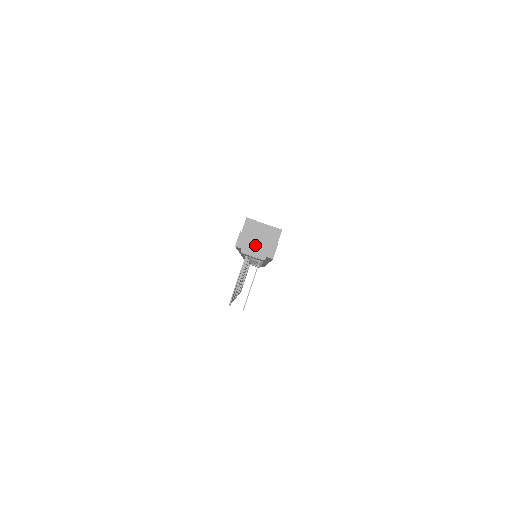
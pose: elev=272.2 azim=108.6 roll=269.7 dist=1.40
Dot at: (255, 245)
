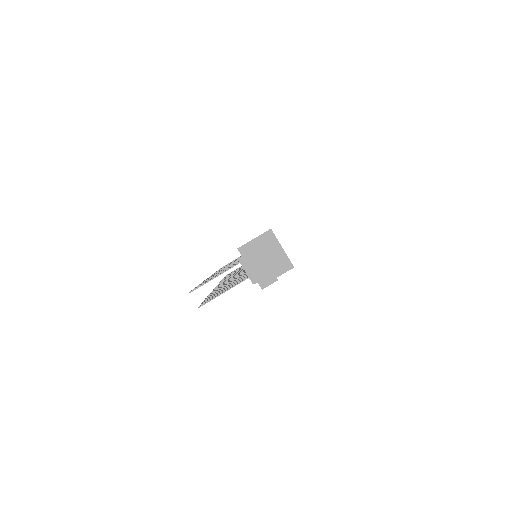
Dot at: (257, 263)
